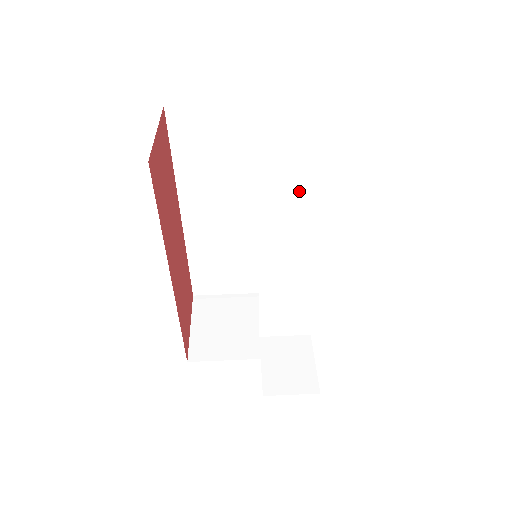
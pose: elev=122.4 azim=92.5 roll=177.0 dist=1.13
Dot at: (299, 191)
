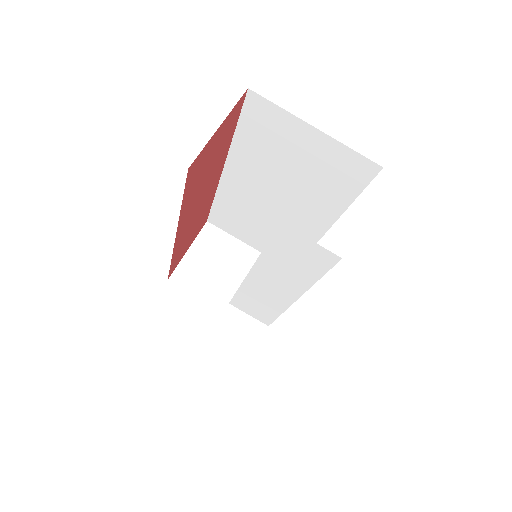
Dot at: (304, 259)
